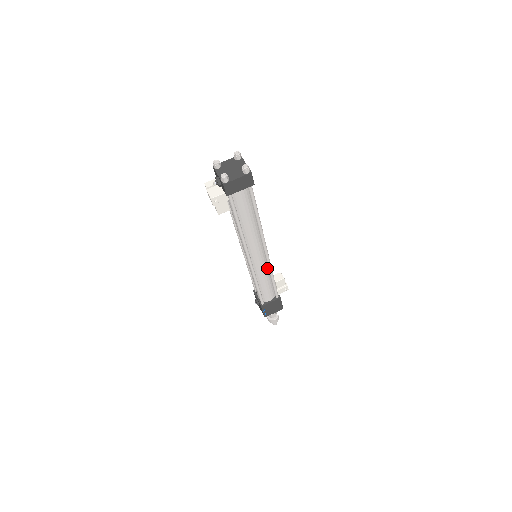
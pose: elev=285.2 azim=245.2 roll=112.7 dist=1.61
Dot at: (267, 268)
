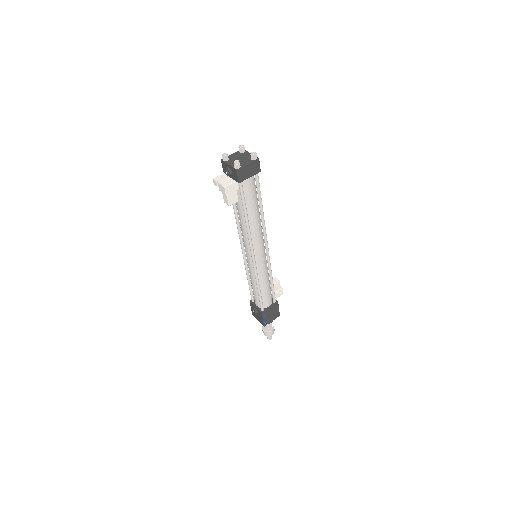
Dot at: (267, 268)
